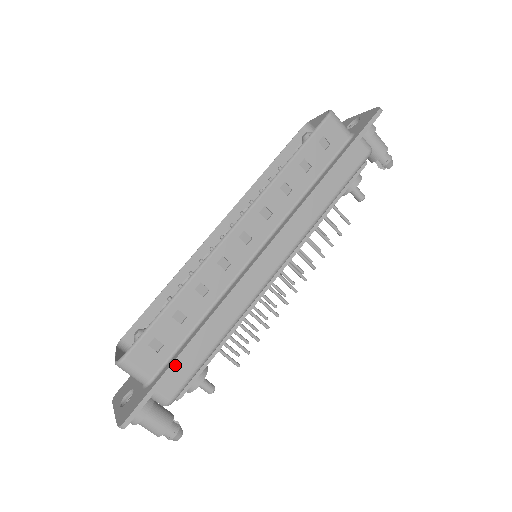
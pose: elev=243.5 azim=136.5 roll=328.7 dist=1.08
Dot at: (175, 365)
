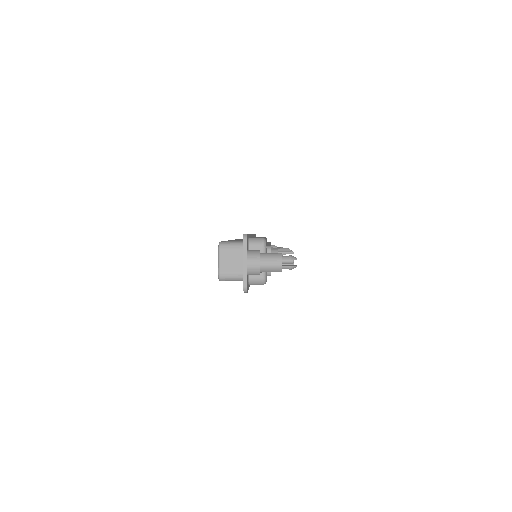
Dot at: occluded
